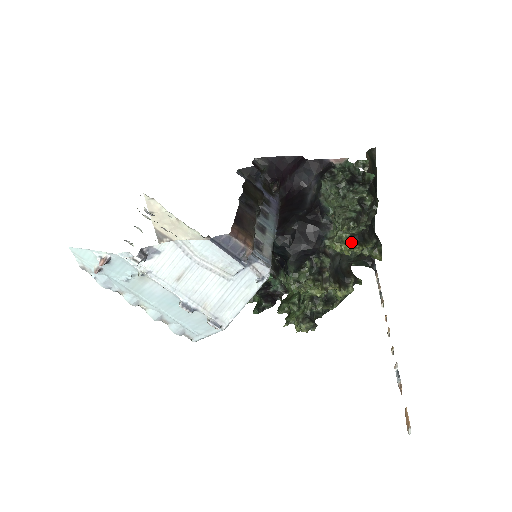
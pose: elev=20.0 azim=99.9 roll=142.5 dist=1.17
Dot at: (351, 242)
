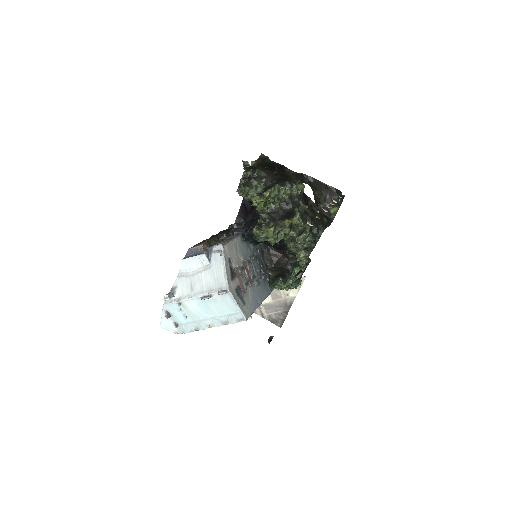
Dot at: (257, 195)
